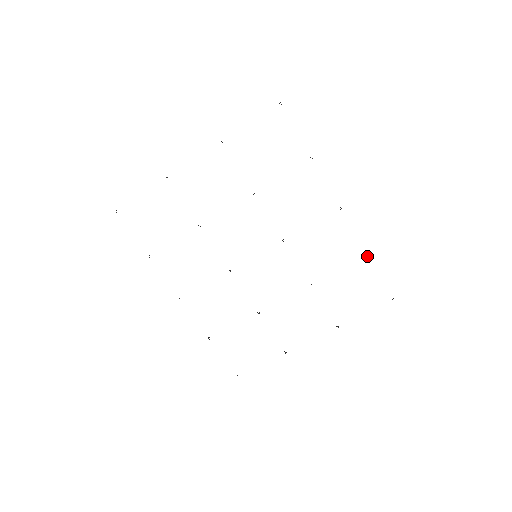
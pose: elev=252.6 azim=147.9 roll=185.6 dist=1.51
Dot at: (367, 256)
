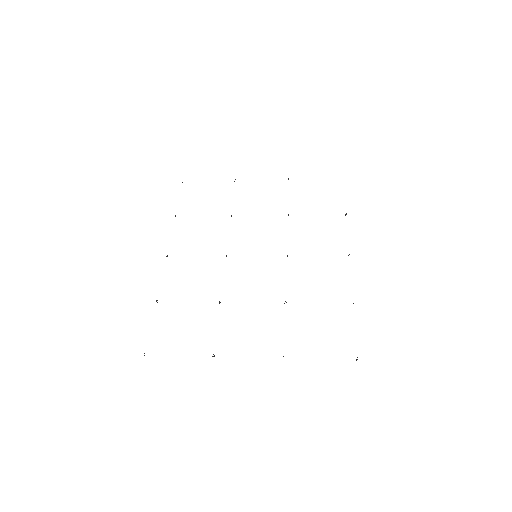
Dot at: occluded
